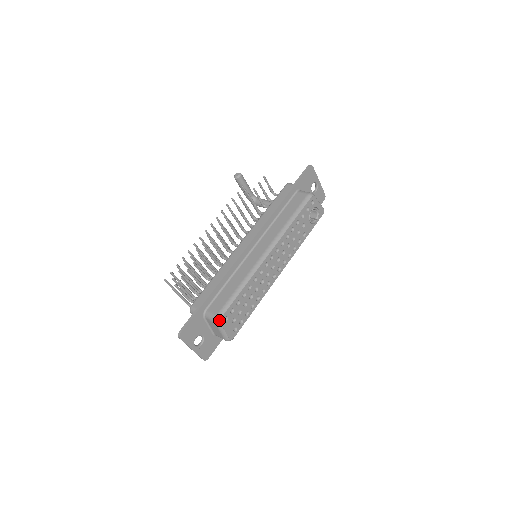
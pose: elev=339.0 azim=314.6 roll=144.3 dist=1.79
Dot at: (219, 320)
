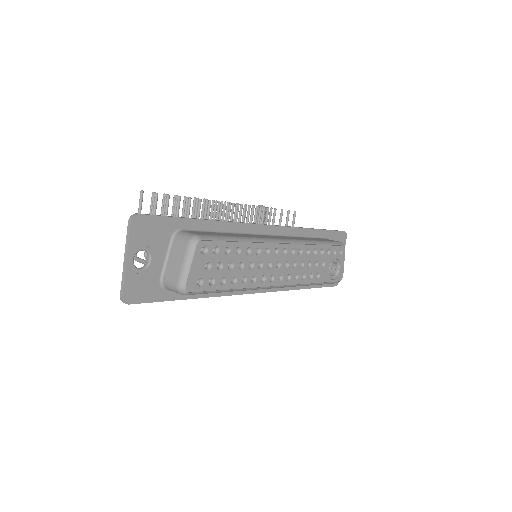
Dot at: (198, 240)
